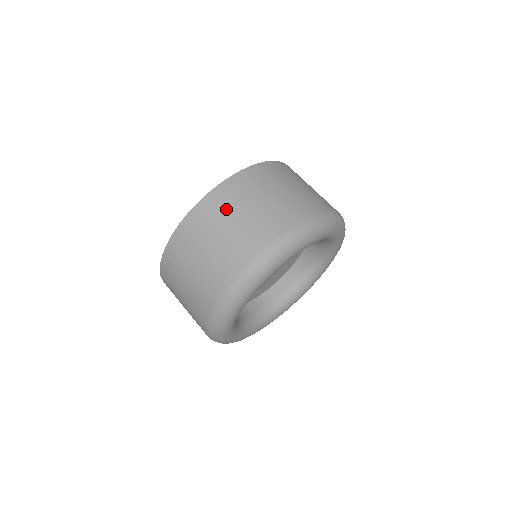
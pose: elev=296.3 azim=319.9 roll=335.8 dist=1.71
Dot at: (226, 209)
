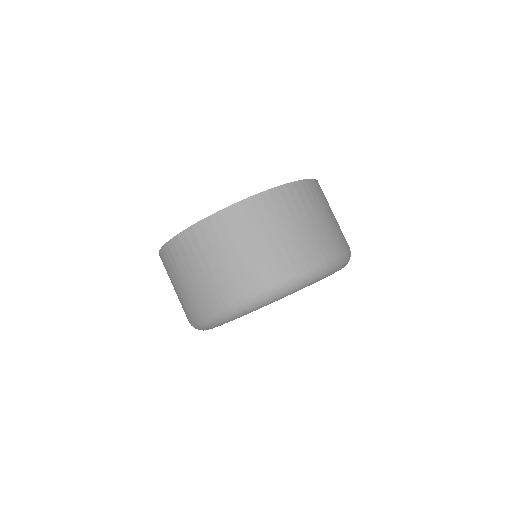
Dot at: (211, 246)
